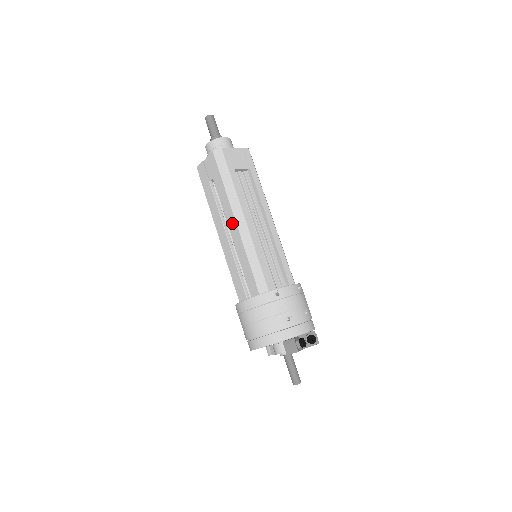
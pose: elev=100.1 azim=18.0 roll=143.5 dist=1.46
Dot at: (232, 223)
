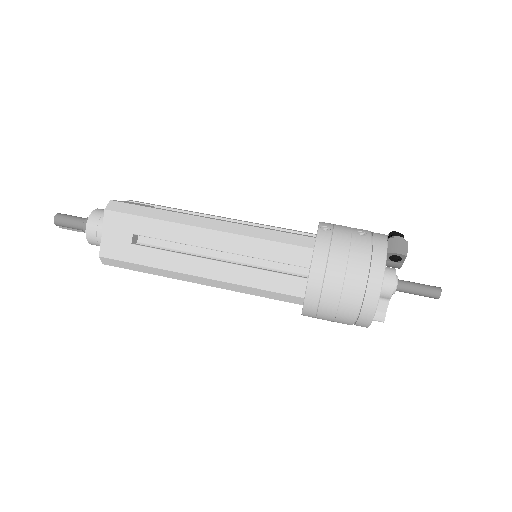
Dot at: (204, 237)
